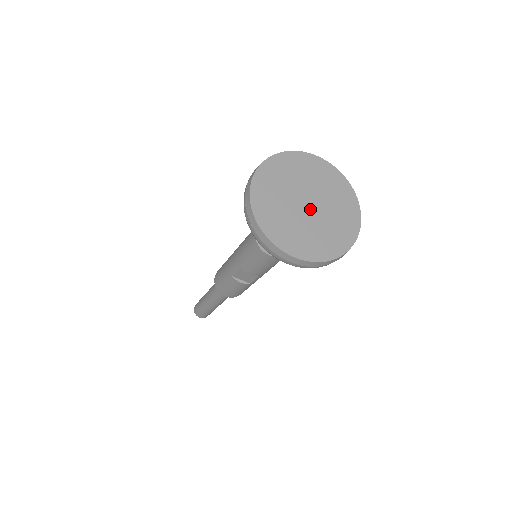
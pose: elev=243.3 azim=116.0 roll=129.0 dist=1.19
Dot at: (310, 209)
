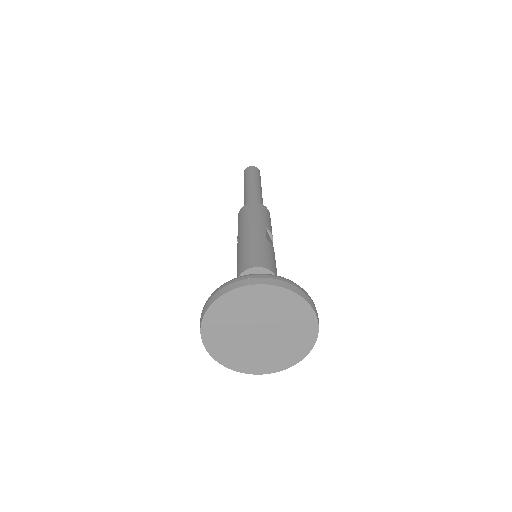
Dot at: (257, 336)
